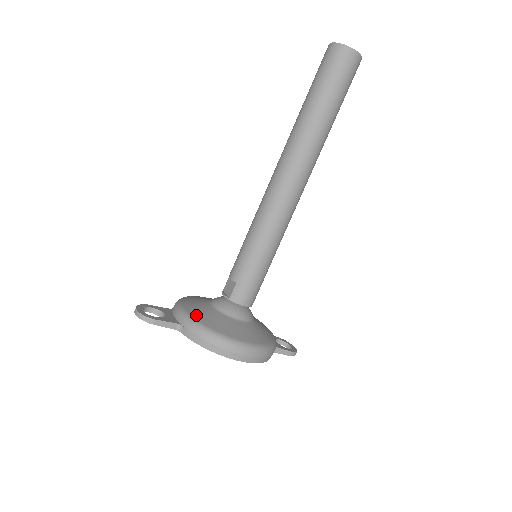
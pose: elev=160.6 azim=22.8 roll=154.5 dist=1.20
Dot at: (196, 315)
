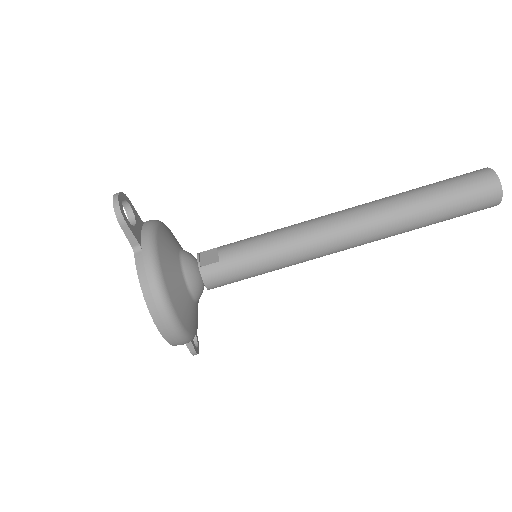
Dot at: (162, 254)
